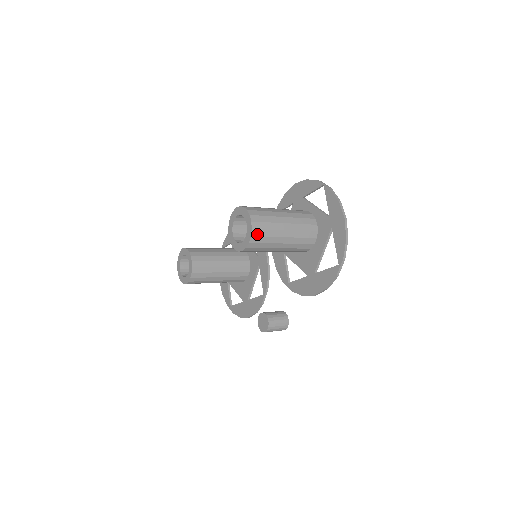
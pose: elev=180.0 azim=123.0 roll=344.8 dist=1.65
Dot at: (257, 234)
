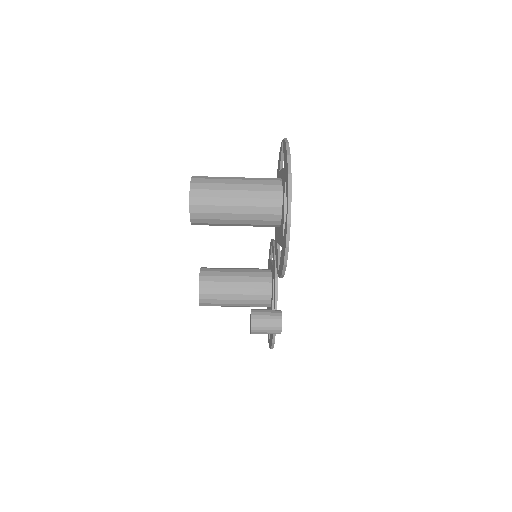
Dot at: (197, 195)
